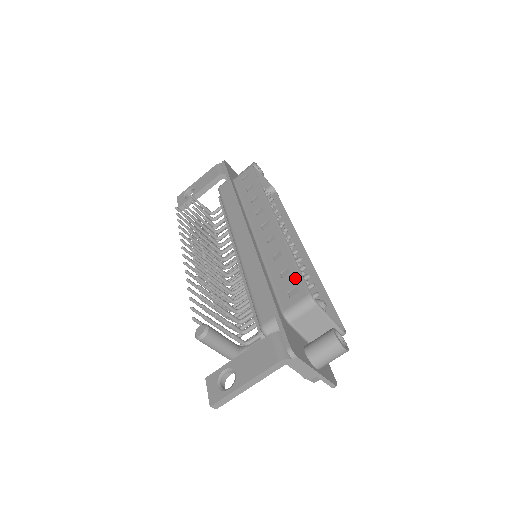
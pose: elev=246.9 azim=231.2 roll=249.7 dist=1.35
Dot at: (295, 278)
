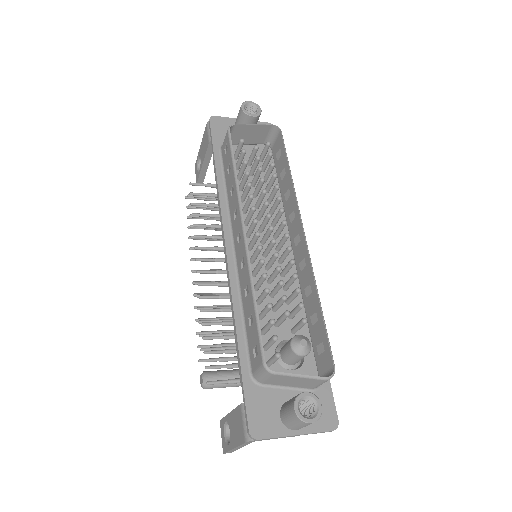
Dot at: (255, 333)
